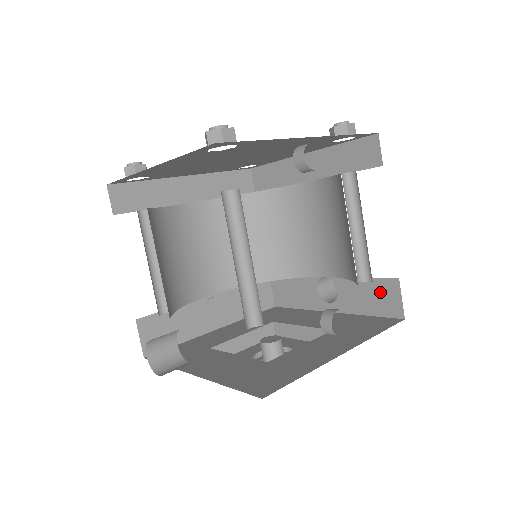
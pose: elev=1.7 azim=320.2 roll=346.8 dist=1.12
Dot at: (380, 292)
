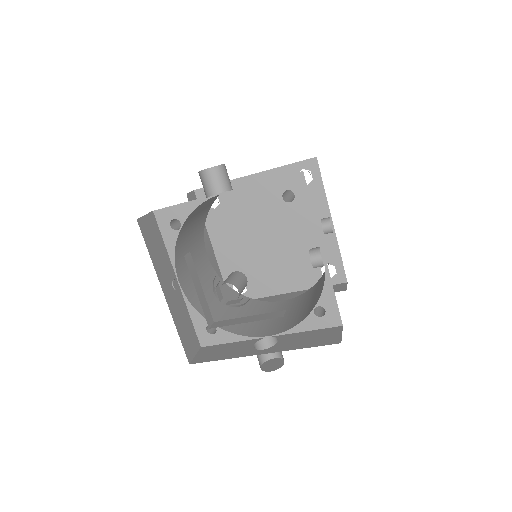
Dot at: (322, 335)
